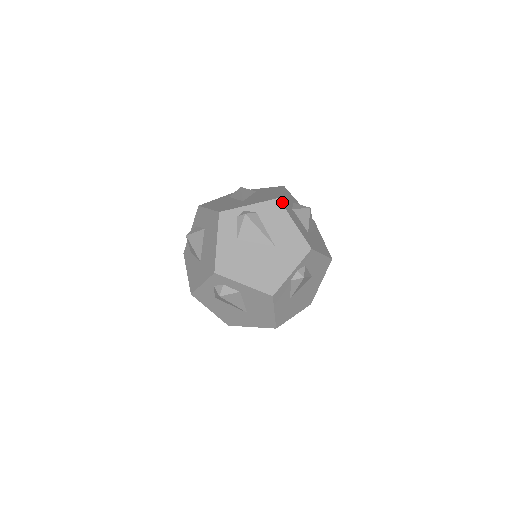
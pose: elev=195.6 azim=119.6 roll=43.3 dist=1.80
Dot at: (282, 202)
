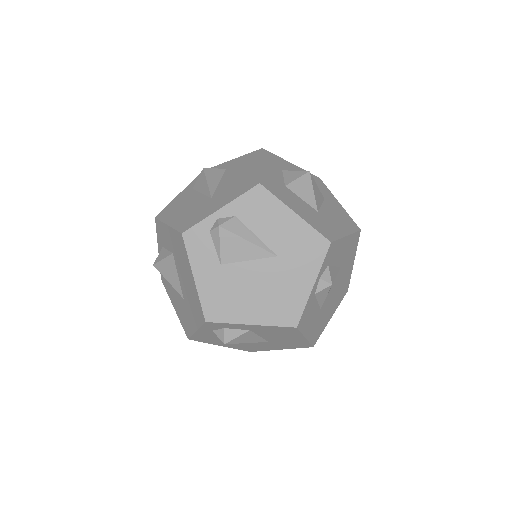
Dot at: (267, 186)
